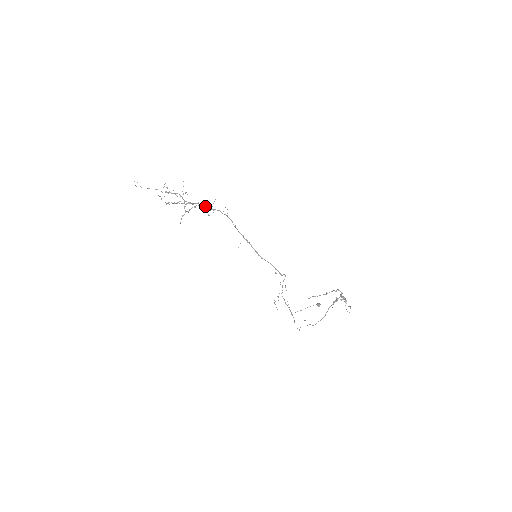
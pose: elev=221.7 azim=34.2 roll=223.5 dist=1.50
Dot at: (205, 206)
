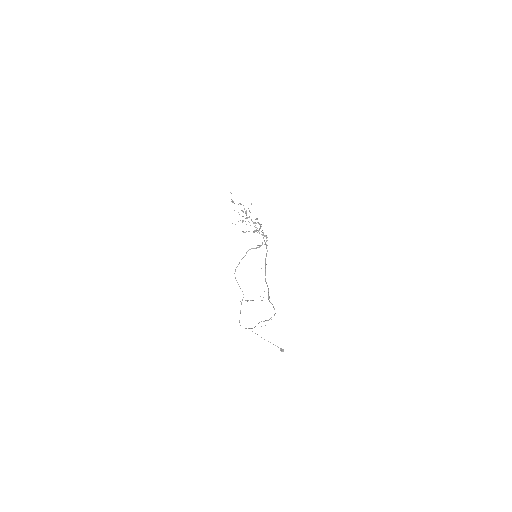
Dot at: occluded
